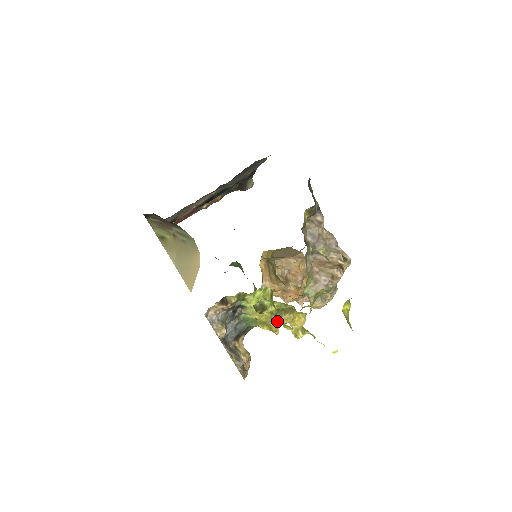
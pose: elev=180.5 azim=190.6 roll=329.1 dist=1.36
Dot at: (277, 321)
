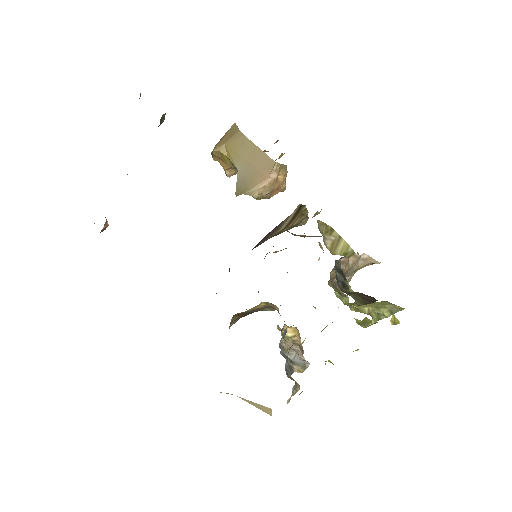
Dot at: occluded
